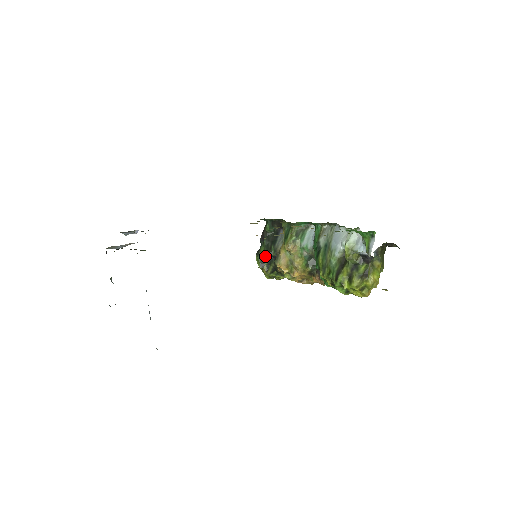
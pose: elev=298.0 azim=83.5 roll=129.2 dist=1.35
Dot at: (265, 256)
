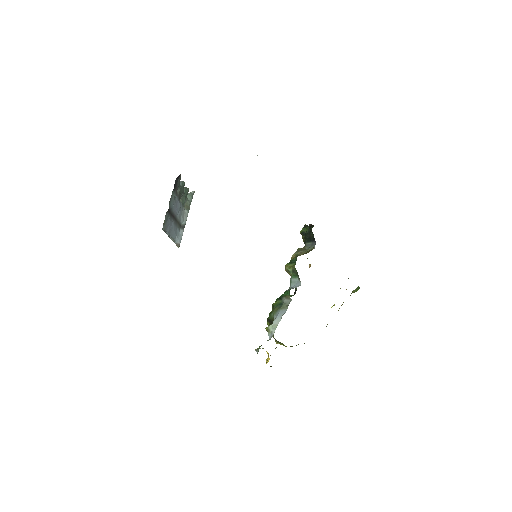
Dot at: occluded
